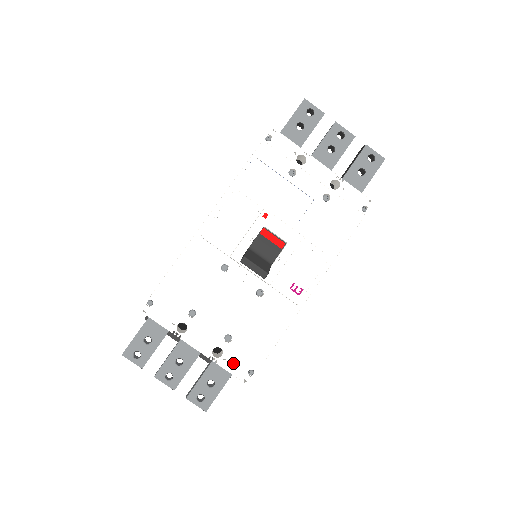
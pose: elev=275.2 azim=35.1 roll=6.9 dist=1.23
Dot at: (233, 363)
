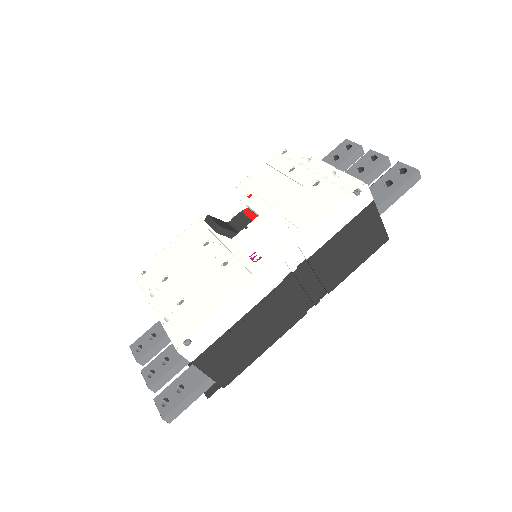
Dot at: (176, 328)
